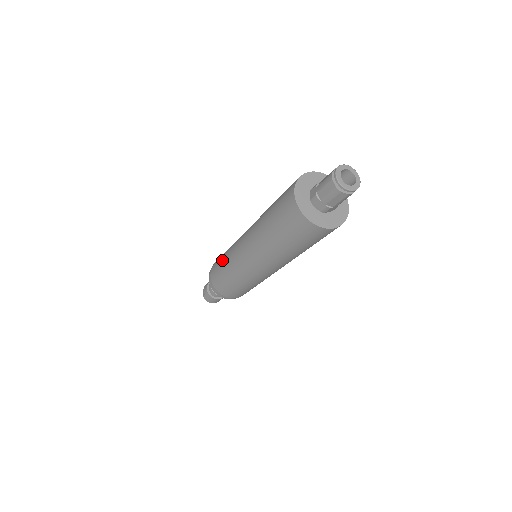
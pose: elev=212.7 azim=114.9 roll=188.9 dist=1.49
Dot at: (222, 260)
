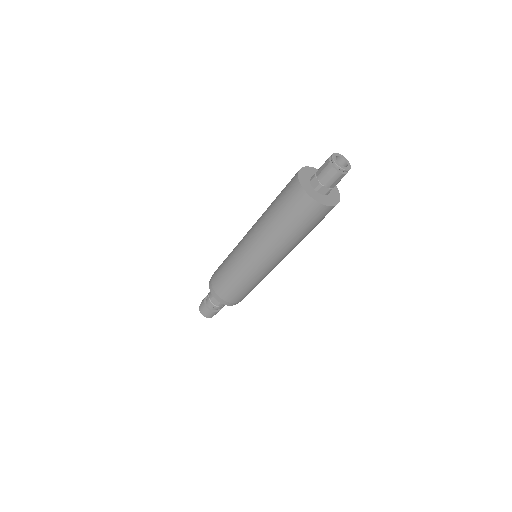
Dot at: (228, 255)
